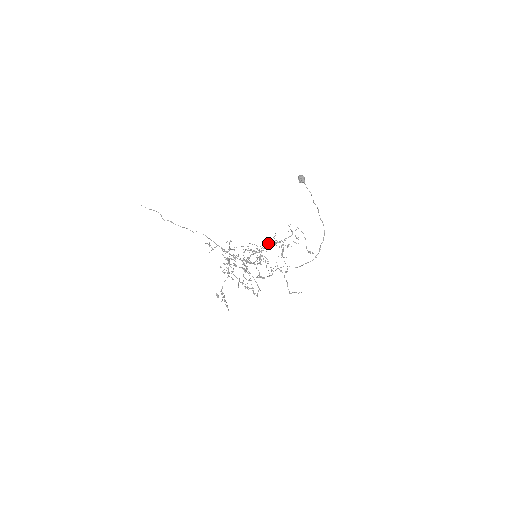
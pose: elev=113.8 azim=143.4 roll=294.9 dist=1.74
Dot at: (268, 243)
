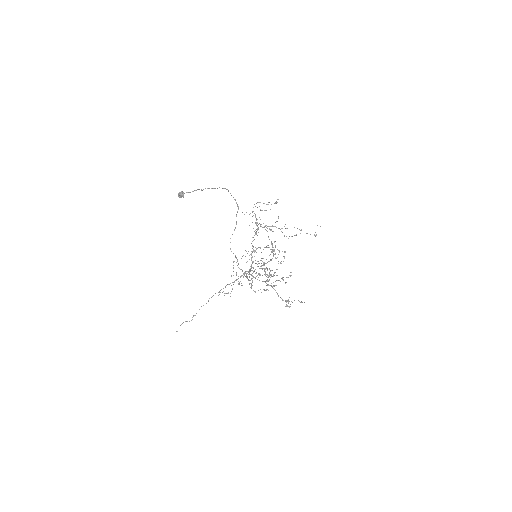
Dot at: occluded
